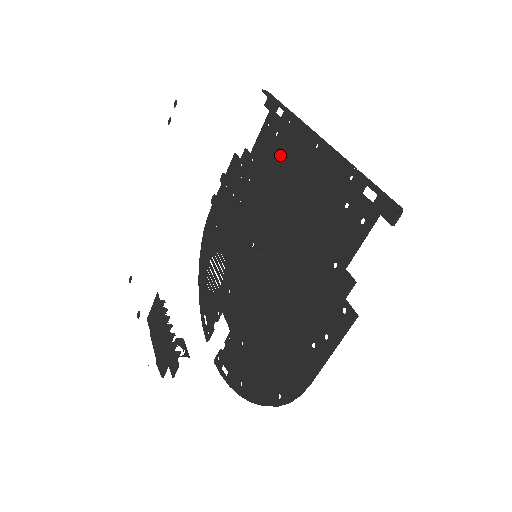
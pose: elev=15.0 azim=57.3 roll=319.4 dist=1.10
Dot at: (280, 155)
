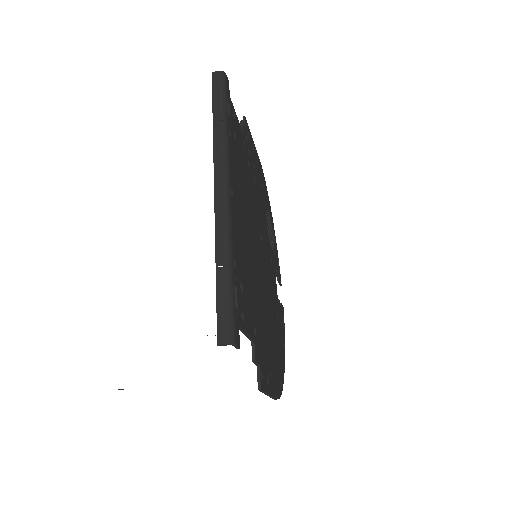
Dot at: occluded
